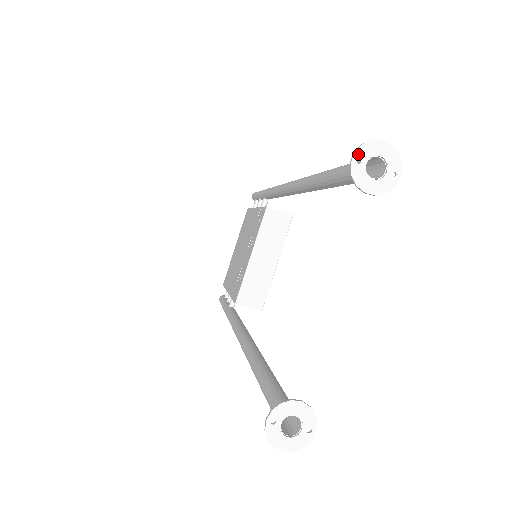
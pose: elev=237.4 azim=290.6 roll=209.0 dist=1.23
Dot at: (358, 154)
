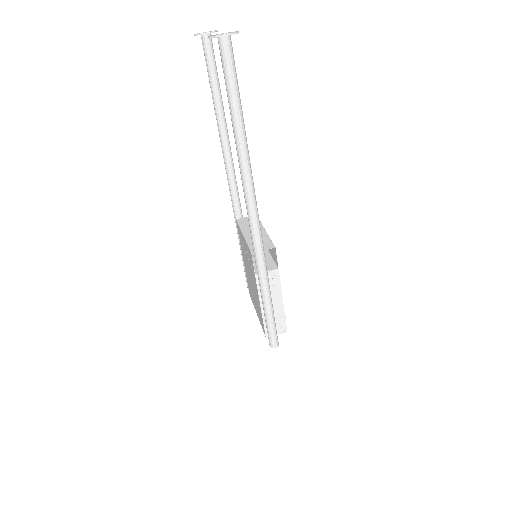
Dot at: occluded
